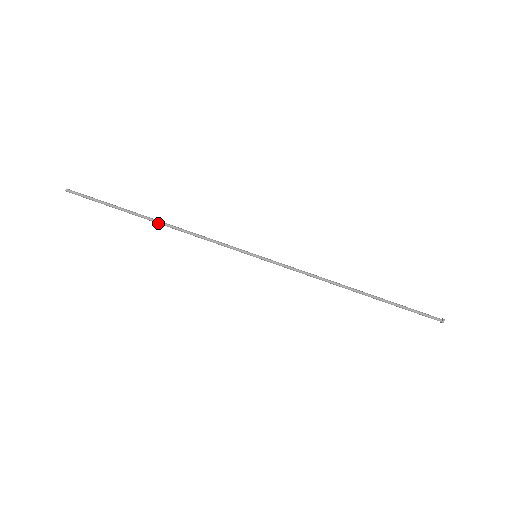
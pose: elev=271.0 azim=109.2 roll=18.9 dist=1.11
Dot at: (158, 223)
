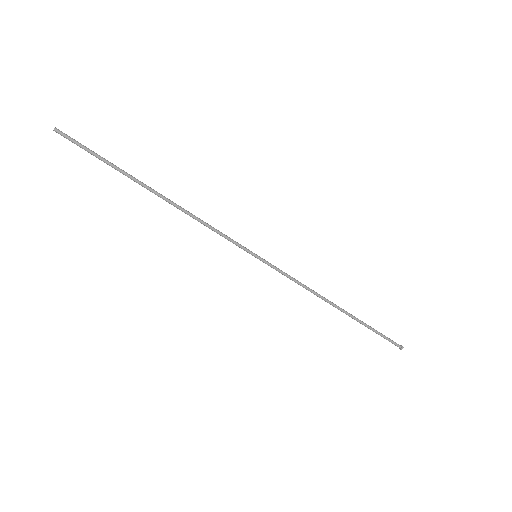
Dot at: (160, 197)
